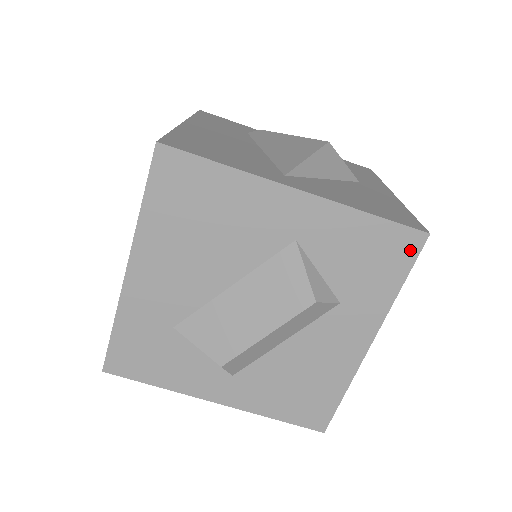
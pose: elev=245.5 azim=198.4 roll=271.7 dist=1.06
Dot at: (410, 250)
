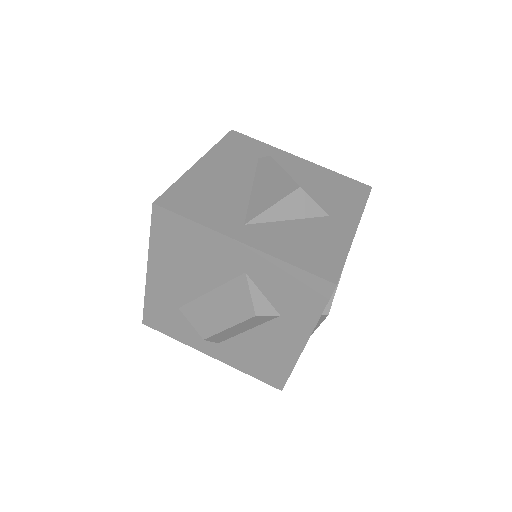
Dot at: (324, 292)
